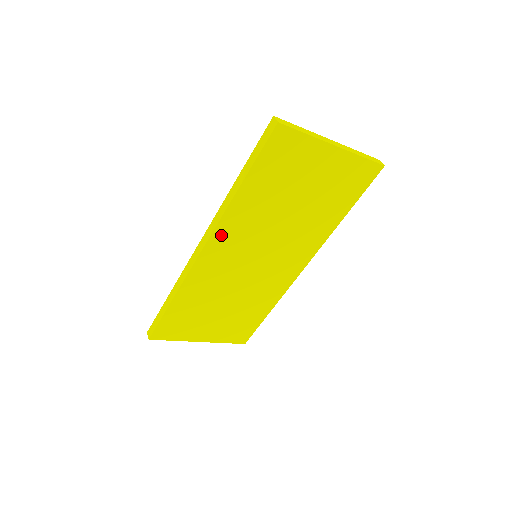
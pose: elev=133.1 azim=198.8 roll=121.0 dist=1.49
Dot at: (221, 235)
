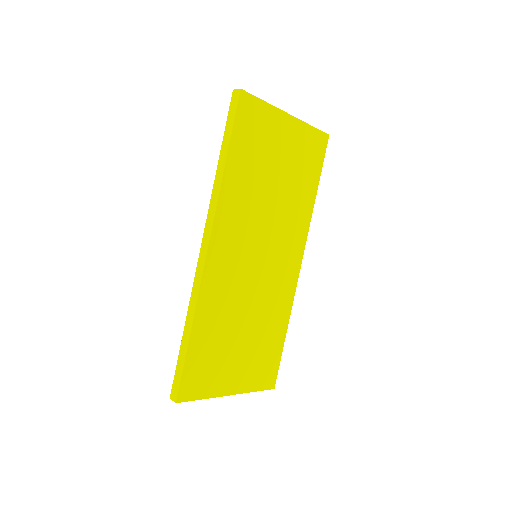
Dot at: (221, 227)
